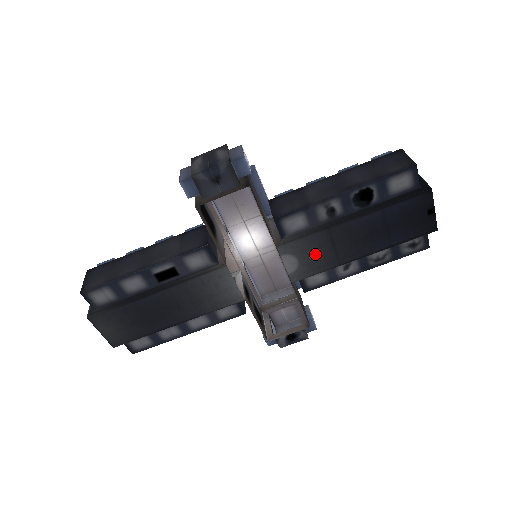
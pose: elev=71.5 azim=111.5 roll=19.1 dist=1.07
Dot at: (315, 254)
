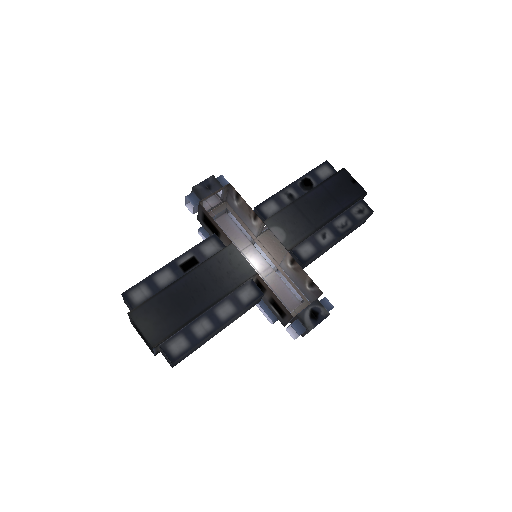
Dot at: (294, 223)
